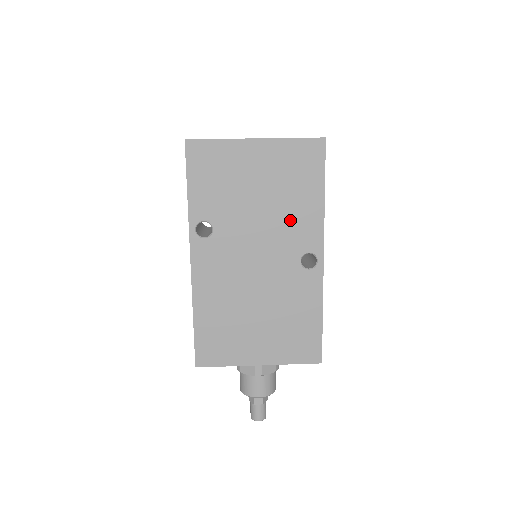
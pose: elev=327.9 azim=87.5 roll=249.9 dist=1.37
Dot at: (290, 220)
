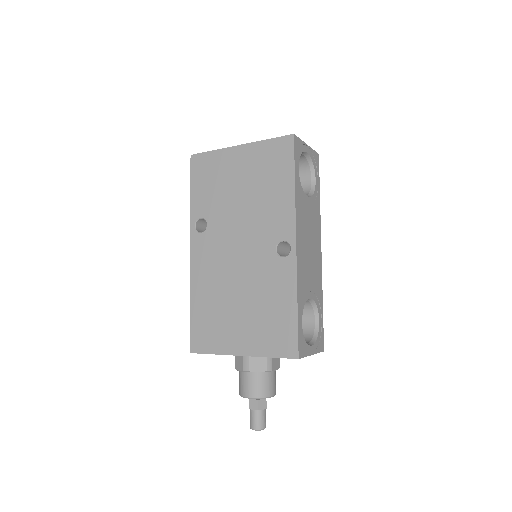
Dot at: (266, 211)
